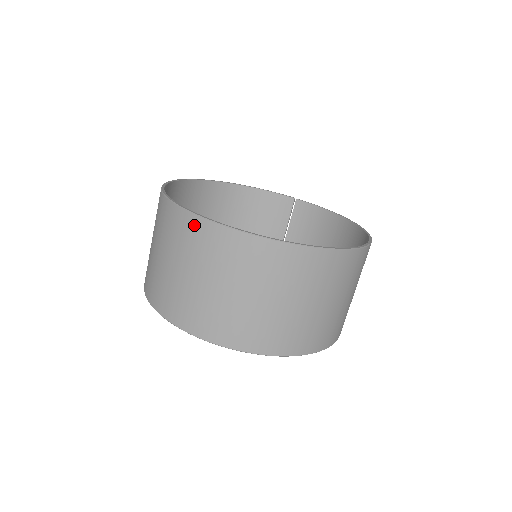
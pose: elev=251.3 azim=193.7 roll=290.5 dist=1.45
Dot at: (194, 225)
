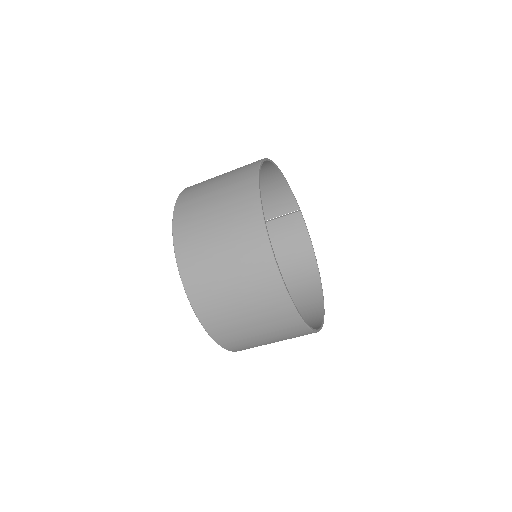
Dot at: (270, 271)
